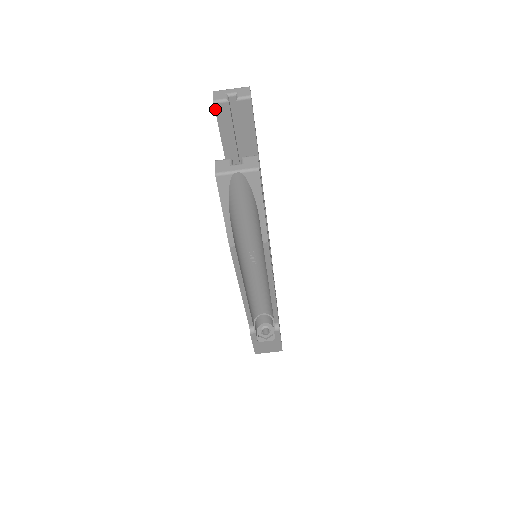
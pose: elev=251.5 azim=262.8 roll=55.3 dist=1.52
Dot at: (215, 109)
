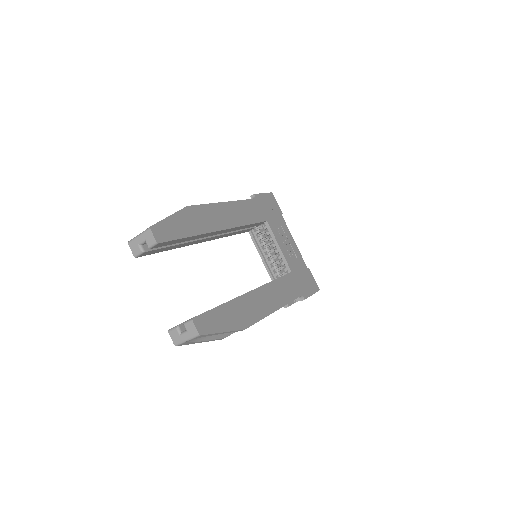
Dot at: (140, 256)
